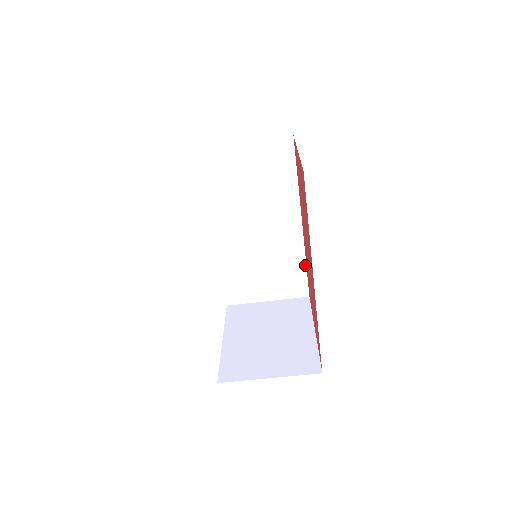
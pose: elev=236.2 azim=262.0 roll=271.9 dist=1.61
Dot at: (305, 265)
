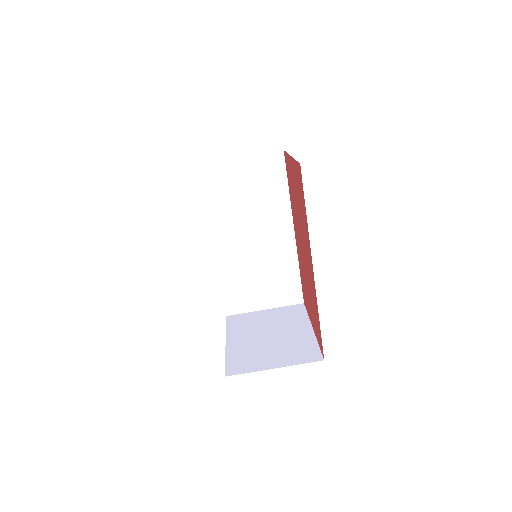
Dot at: (299, 272)
